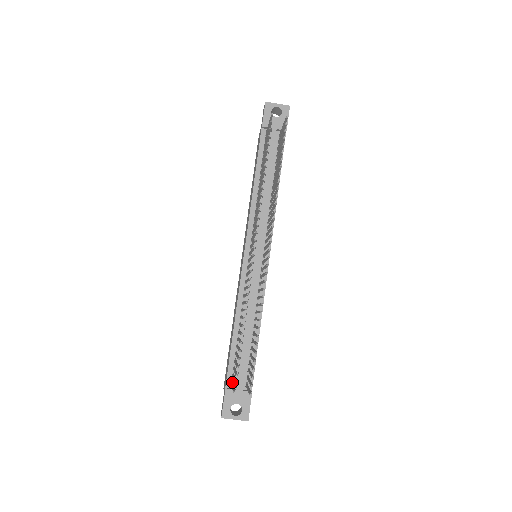
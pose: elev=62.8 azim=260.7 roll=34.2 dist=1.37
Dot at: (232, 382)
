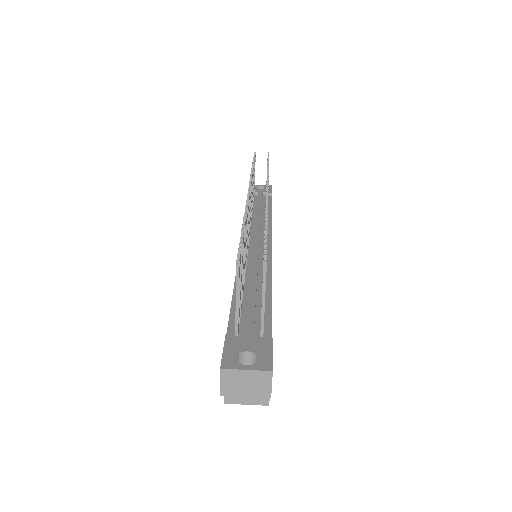
Dot at: (236, 329)
